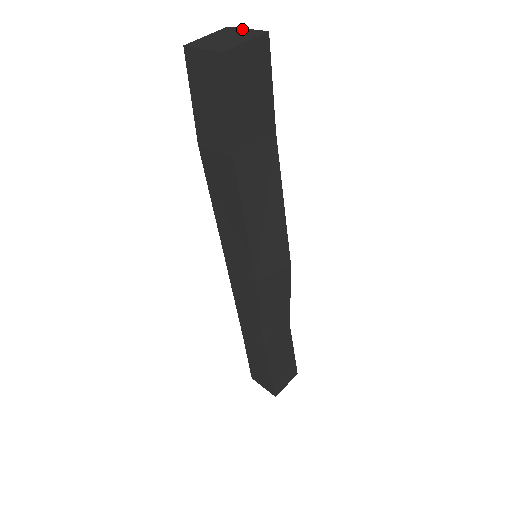
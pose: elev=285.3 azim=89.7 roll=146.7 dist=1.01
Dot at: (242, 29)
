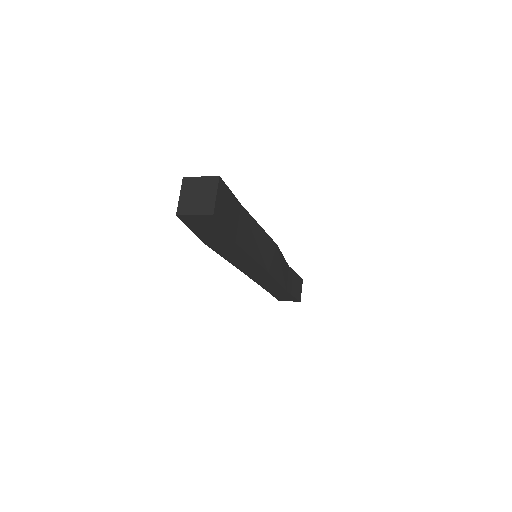
Dot at: (198, 179)
